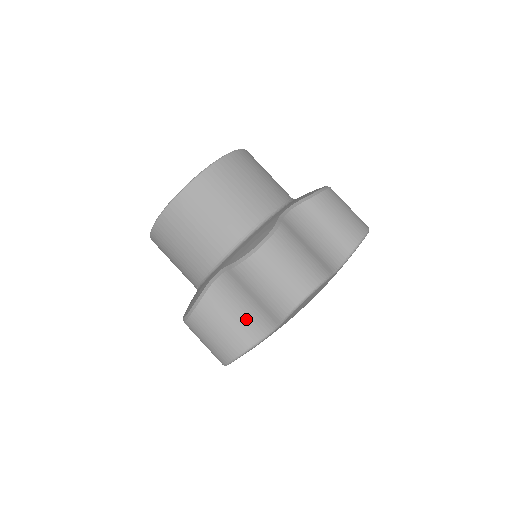
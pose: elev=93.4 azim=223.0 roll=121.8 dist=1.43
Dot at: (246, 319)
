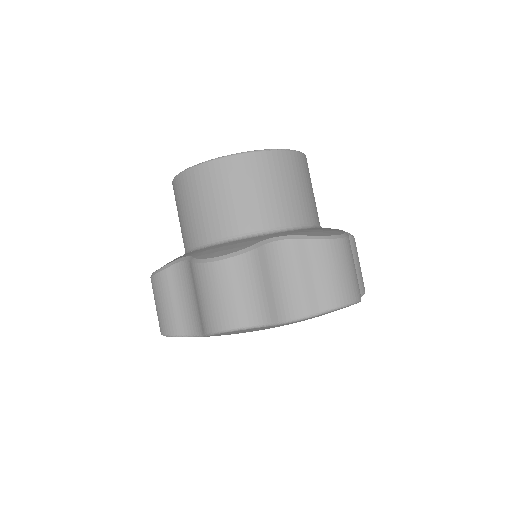
Dot at: (187, 311)
